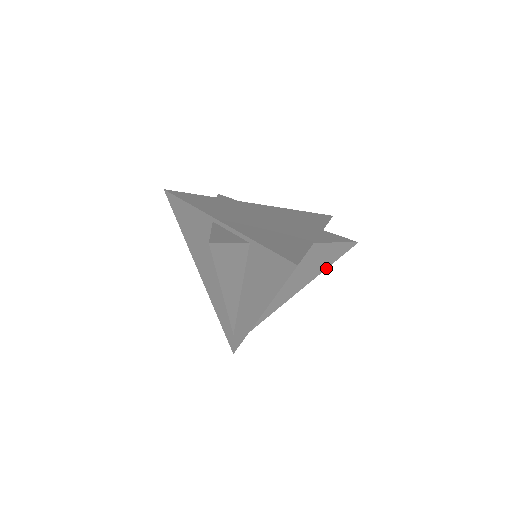
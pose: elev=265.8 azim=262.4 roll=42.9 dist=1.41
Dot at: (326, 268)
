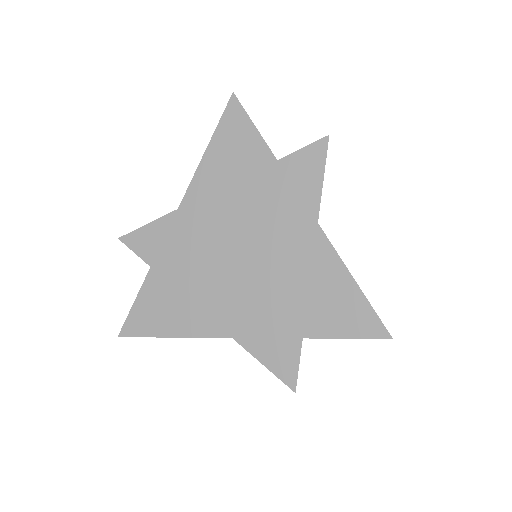
Dot at: occluded
